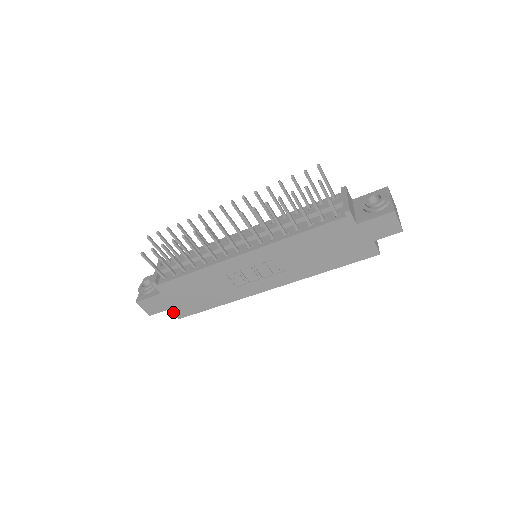
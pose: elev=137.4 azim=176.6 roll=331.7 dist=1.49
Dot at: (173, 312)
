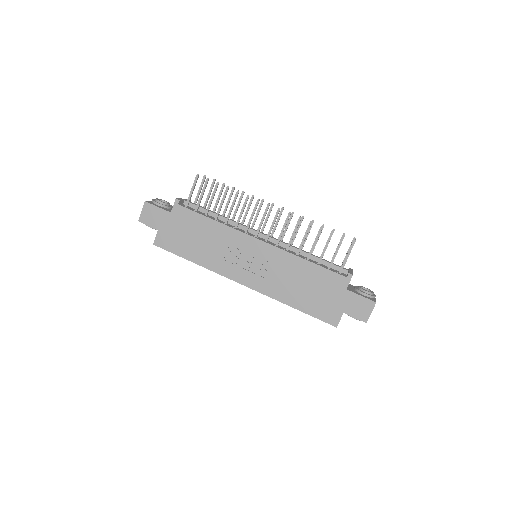
Dot at: (158, 235)
